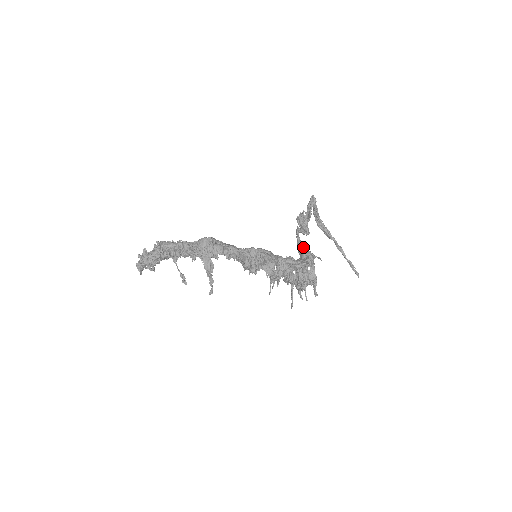
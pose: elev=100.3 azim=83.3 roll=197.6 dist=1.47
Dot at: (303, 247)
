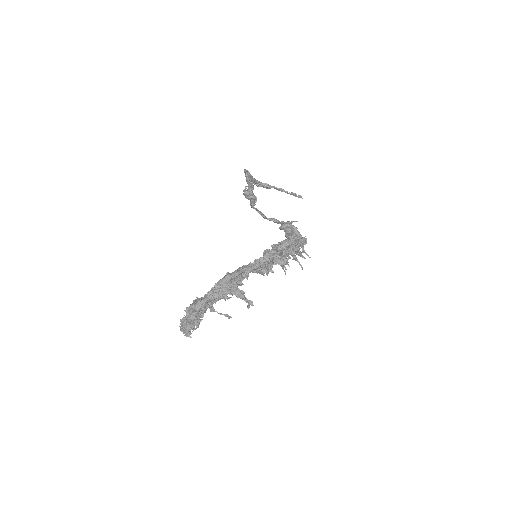
Dot at: (284, 225)
